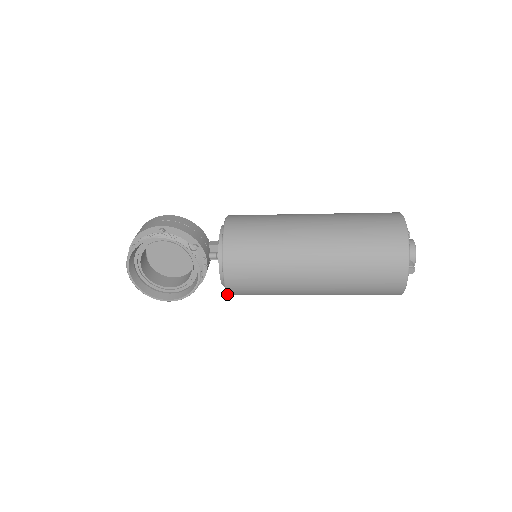
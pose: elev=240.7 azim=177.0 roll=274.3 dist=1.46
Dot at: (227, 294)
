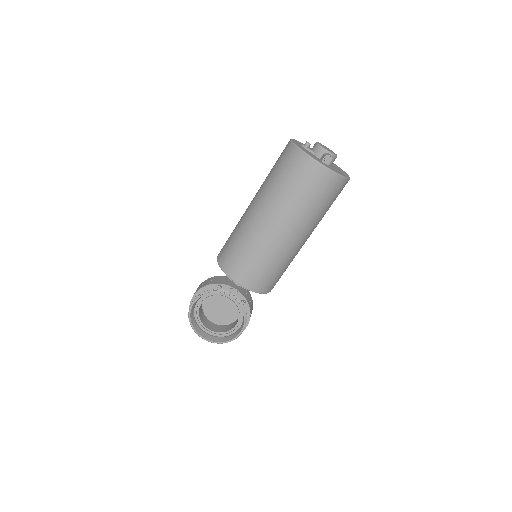
Dot at: occluded
